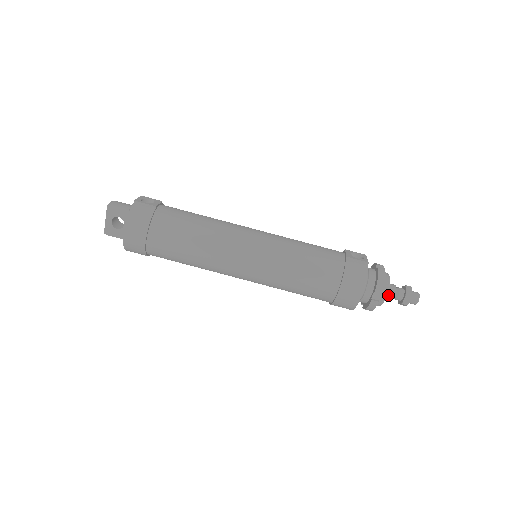
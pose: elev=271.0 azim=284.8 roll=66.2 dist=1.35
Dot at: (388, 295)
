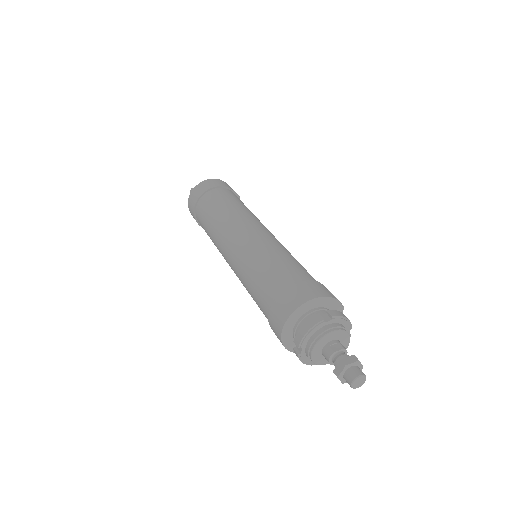
Dot at: (333, 346)
